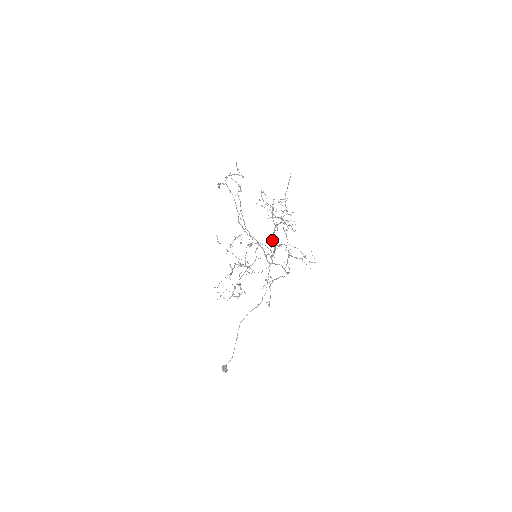
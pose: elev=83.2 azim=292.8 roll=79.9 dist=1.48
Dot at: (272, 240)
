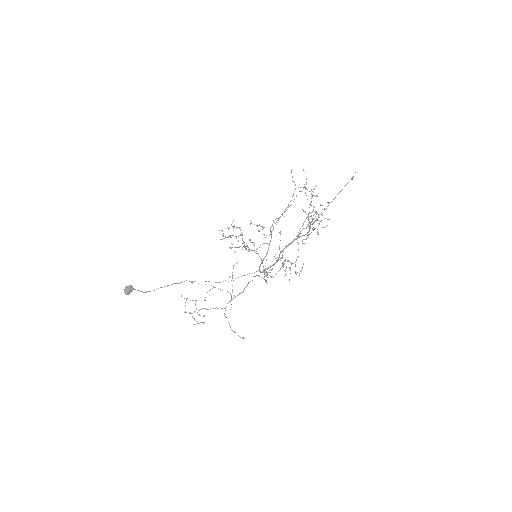
Dot at: (282, 250)
